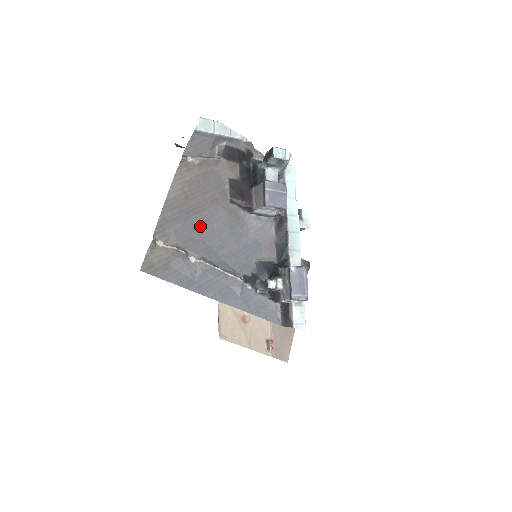
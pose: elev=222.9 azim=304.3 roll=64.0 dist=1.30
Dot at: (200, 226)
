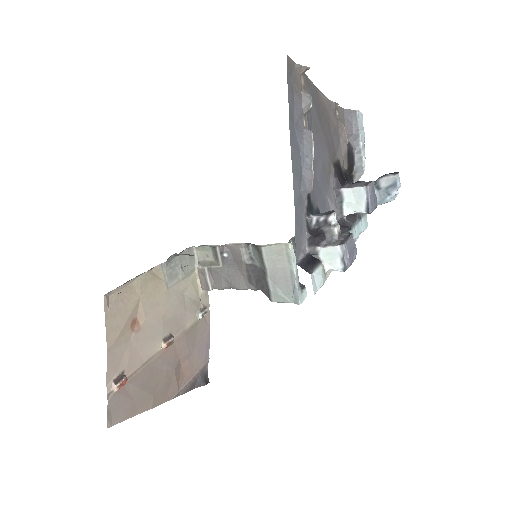
Dot at: (317, 130)
